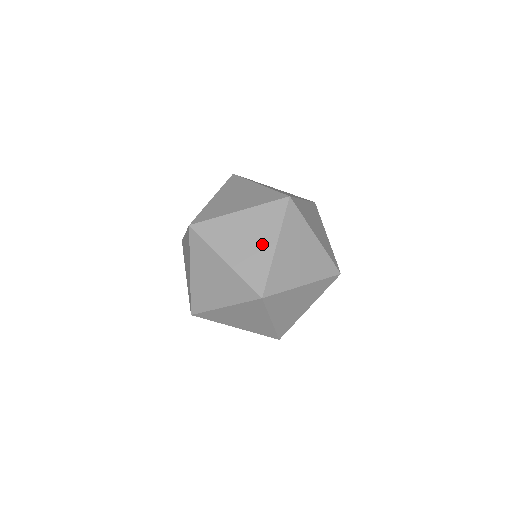
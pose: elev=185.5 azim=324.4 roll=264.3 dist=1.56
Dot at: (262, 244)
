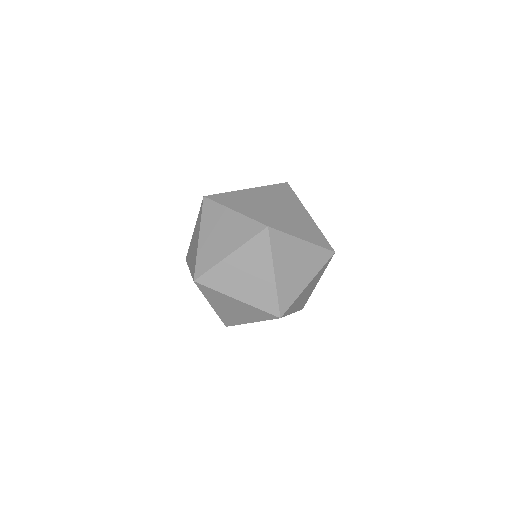
Dot at: (262, 276)
